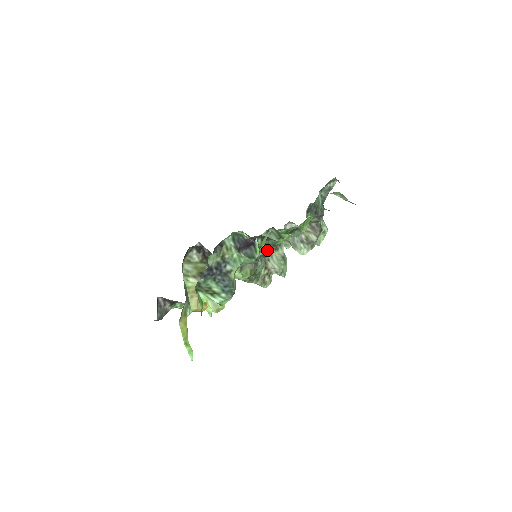
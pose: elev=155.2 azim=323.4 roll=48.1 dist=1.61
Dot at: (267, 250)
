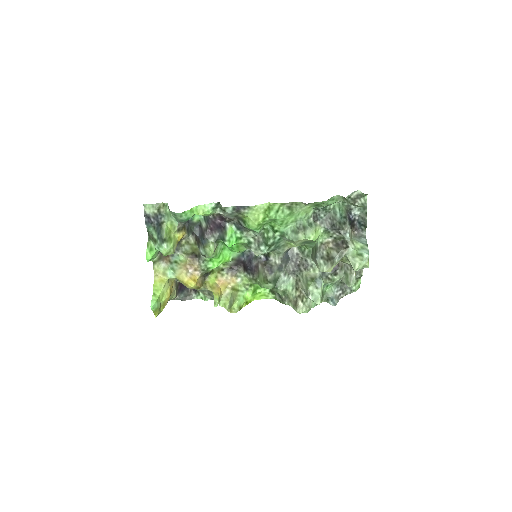
Dot at: (261, 249)
